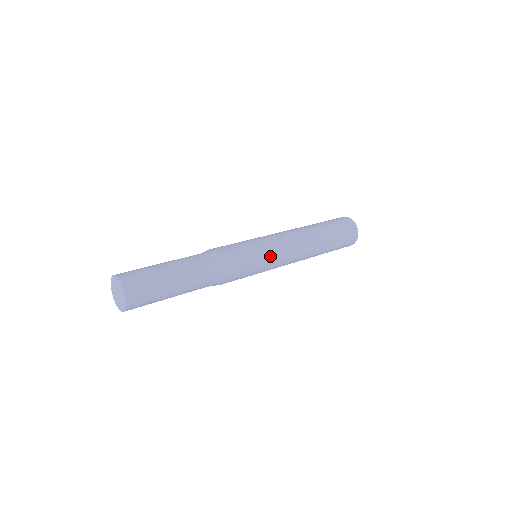
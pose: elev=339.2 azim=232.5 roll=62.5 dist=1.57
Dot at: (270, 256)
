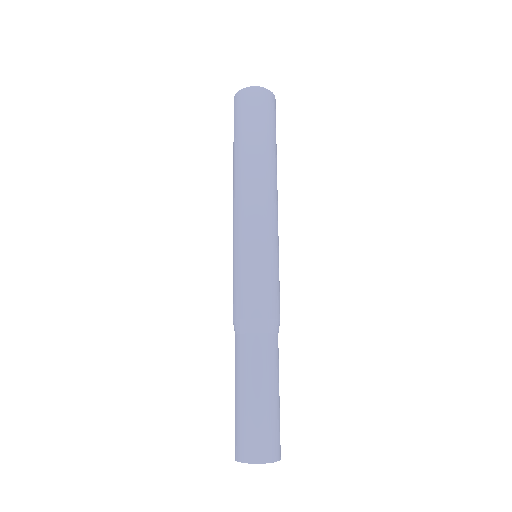
Dot at: occluded
